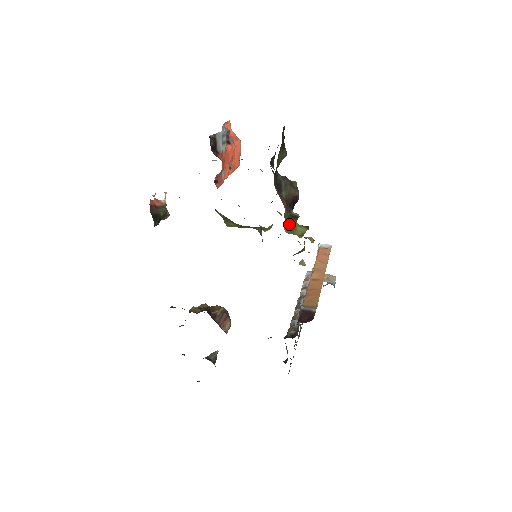
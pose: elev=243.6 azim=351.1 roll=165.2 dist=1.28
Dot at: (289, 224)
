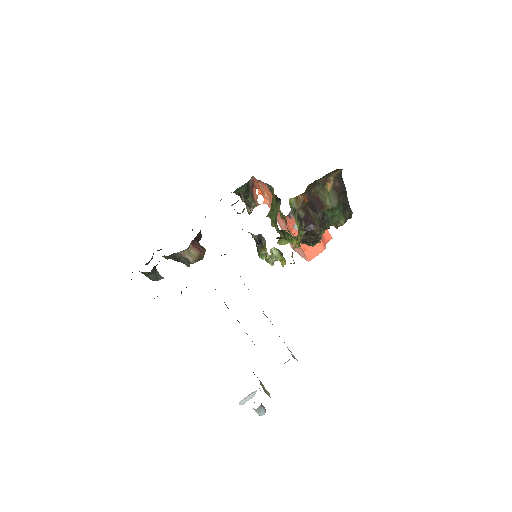
Dot at: (295, 212)
